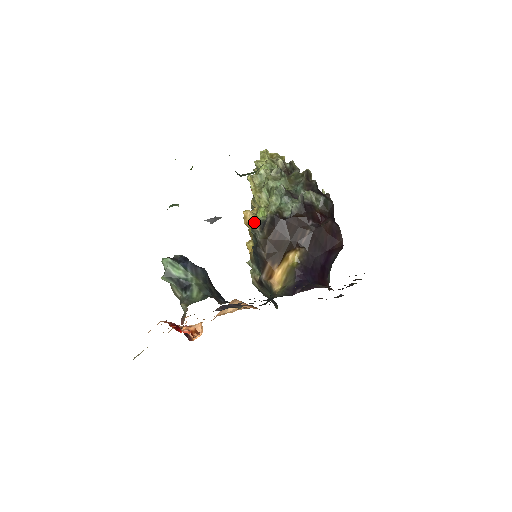
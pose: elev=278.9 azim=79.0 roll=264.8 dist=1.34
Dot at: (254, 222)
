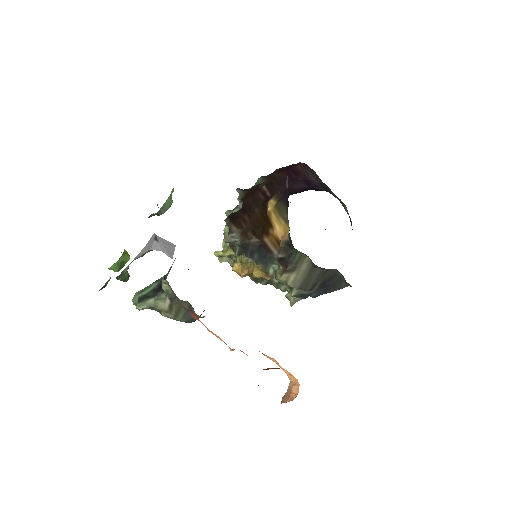
Dot at: occluded
